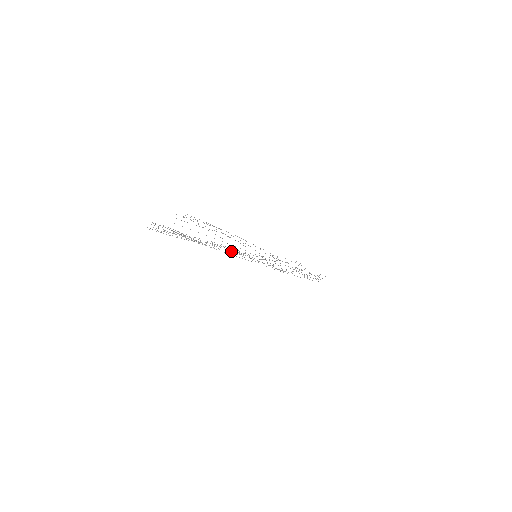
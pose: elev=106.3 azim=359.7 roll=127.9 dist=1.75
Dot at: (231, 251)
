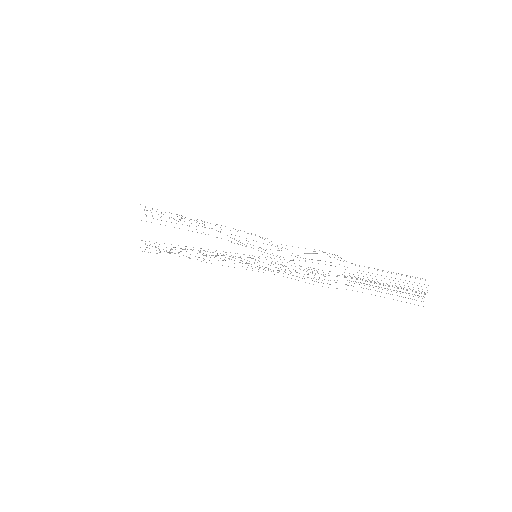
Dot at: occluded
